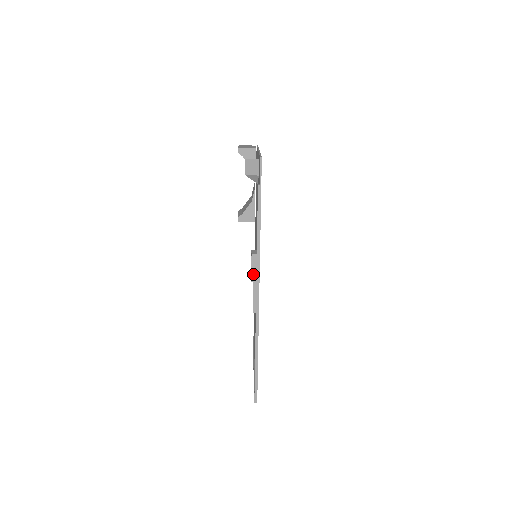
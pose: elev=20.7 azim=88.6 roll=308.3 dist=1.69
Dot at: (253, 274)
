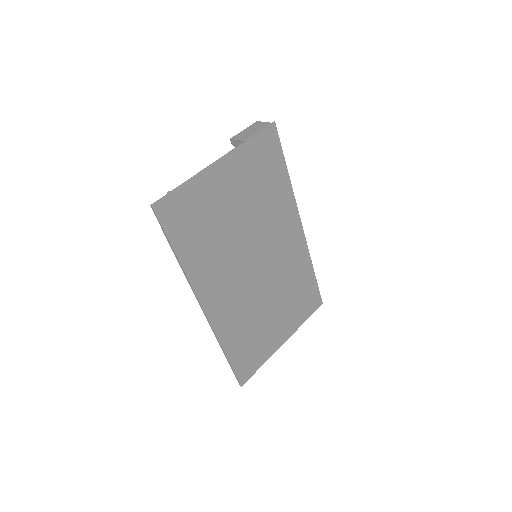
Dot at: occluded
